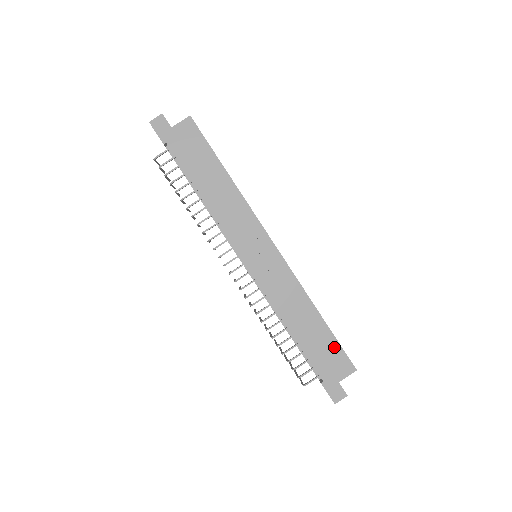
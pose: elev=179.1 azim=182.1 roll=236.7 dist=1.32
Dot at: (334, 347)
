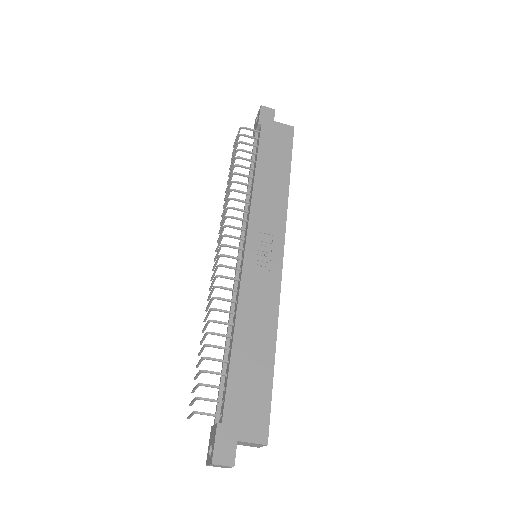
Dot at: (263, 396)
